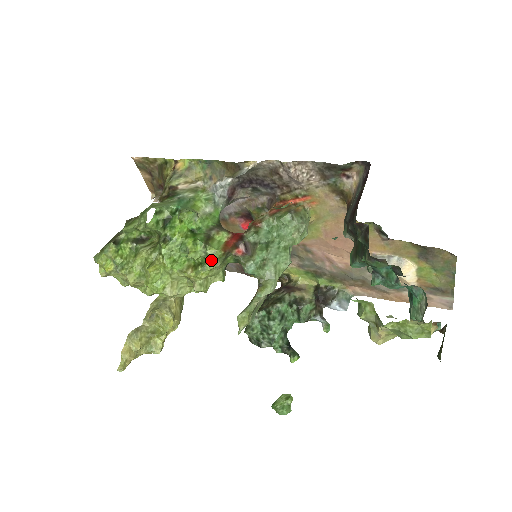
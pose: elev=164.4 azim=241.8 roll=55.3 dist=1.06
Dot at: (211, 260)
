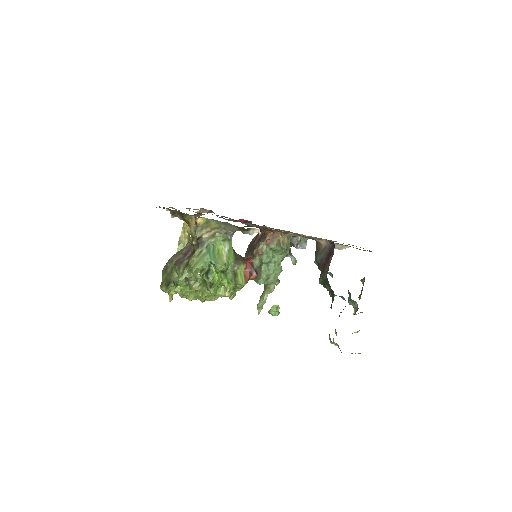
Dot at: (239, 288)
